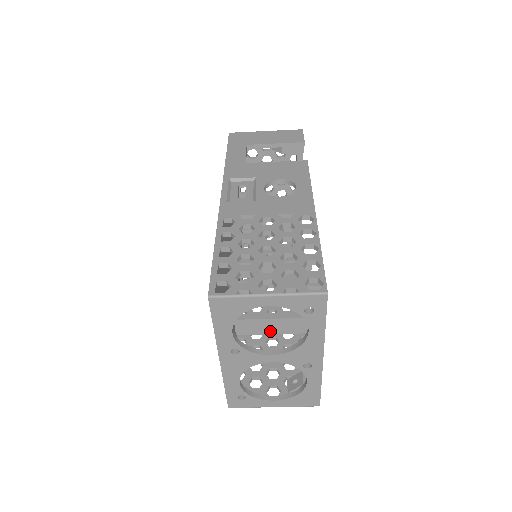
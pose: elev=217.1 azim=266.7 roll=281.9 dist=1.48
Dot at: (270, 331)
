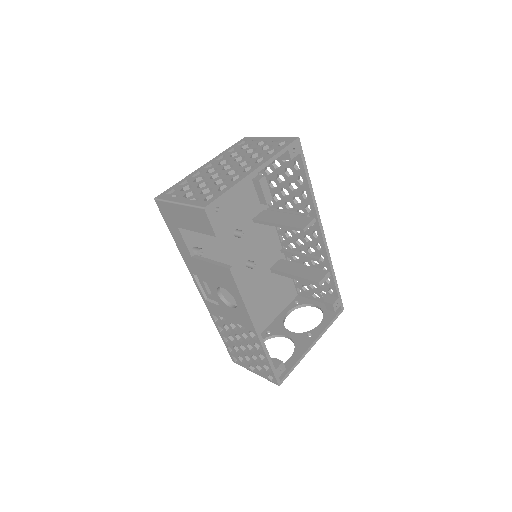
Dot at: occluded
